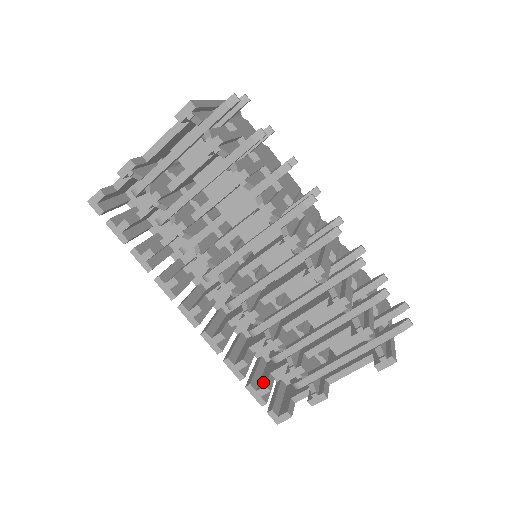
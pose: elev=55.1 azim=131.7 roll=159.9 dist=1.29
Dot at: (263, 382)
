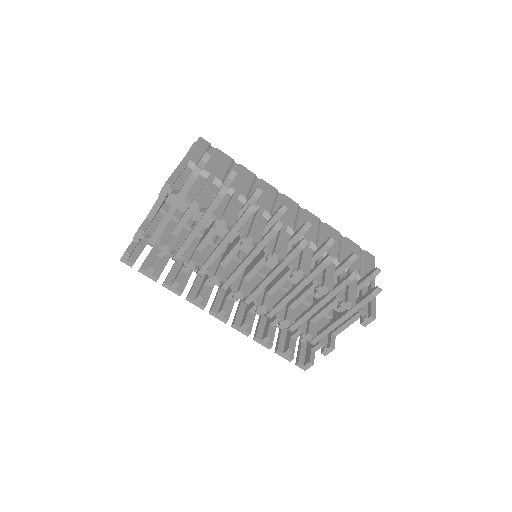
Dot at: (287, 346)
